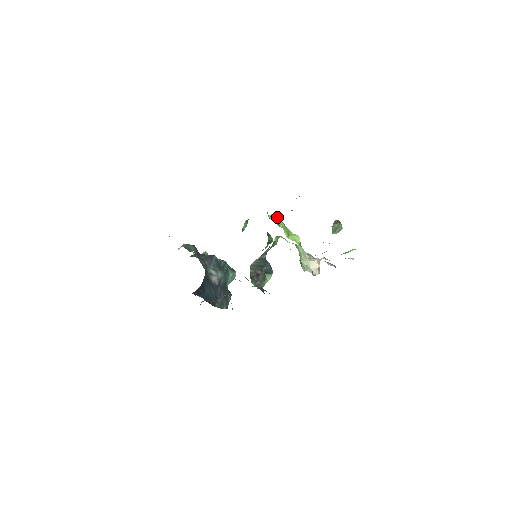
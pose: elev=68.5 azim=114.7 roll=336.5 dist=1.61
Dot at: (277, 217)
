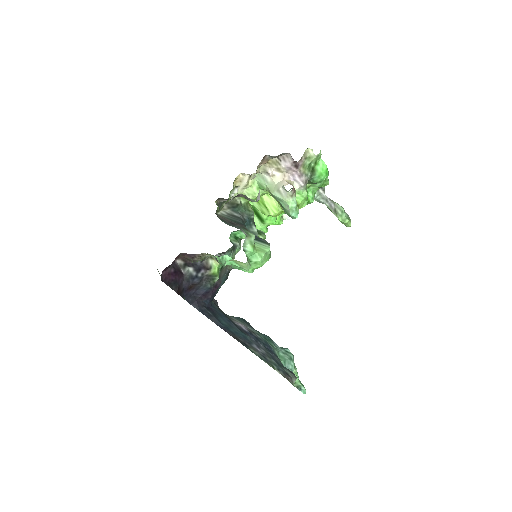
Dot at: (255, 211)
